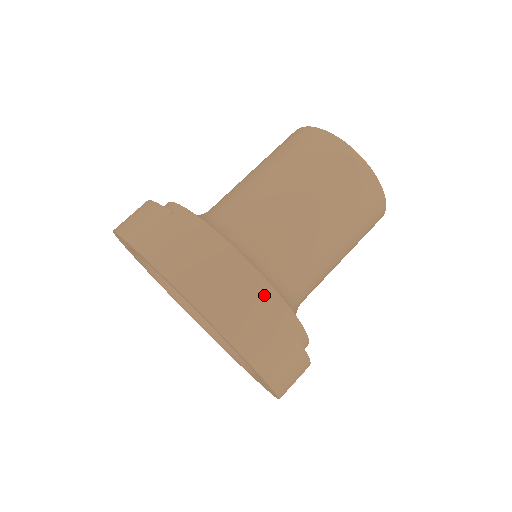
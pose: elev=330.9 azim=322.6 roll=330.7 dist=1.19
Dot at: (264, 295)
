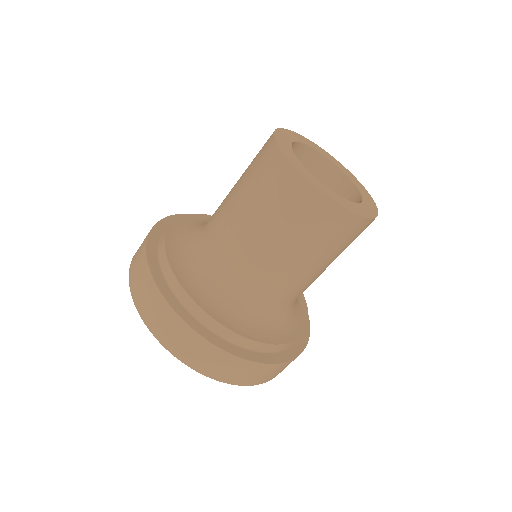
Dot at: (212, 327)
